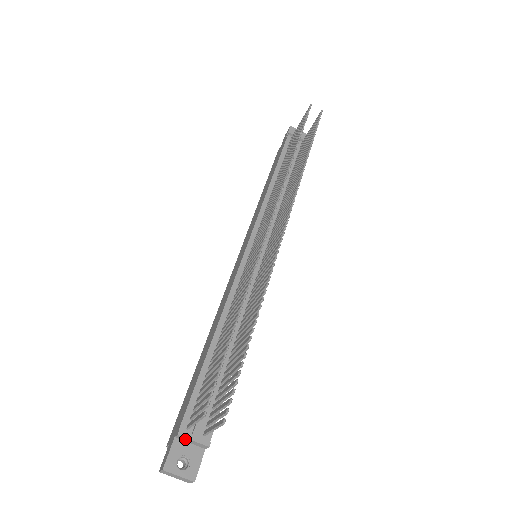
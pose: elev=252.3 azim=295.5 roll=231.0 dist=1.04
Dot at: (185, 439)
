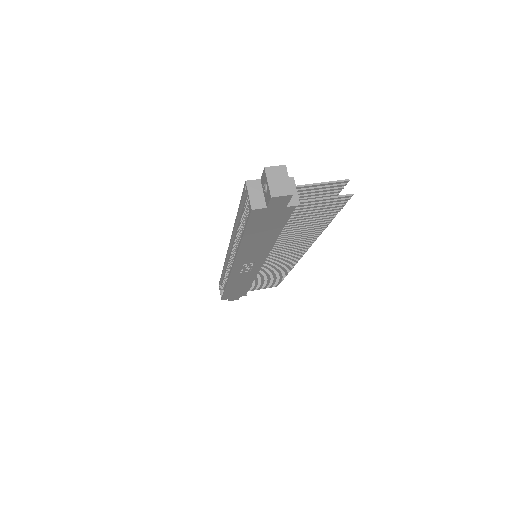
Dot at: occluded
